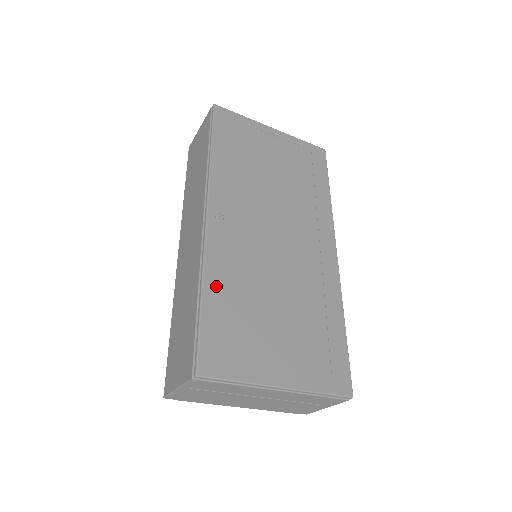
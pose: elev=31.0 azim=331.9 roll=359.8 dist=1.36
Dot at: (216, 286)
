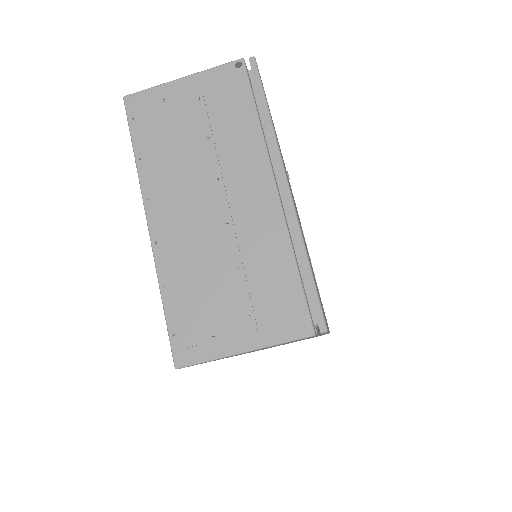
Dot at: occluded
